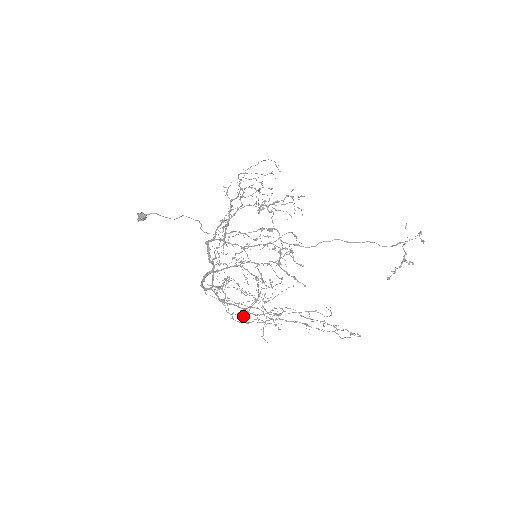
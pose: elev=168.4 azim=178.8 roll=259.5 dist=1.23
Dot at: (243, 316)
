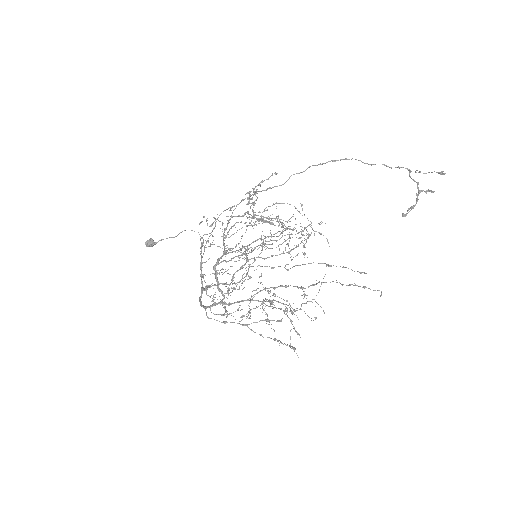
Dot at: occluded
